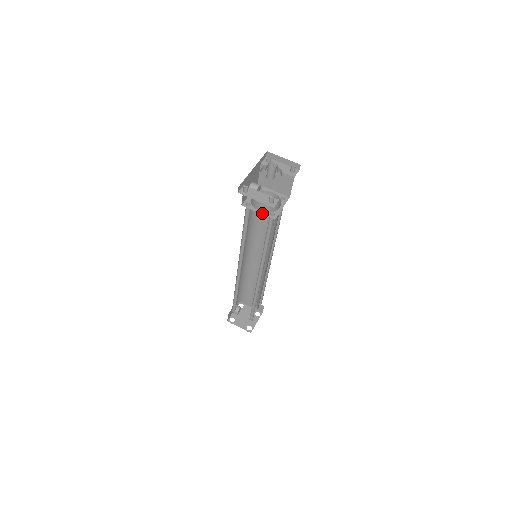
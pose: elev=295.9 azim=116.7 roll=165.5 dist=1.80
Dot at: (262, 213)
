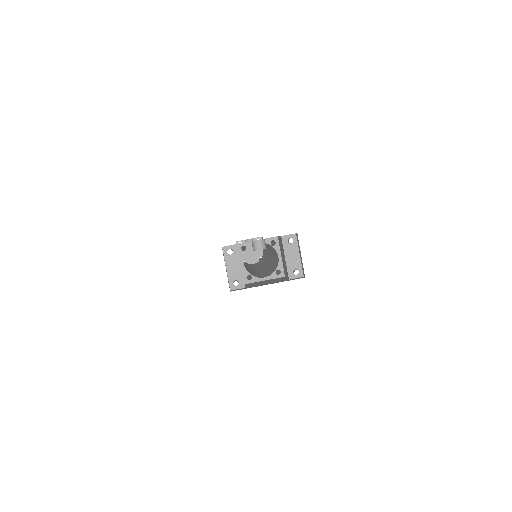
Dot at: (243, 268)
